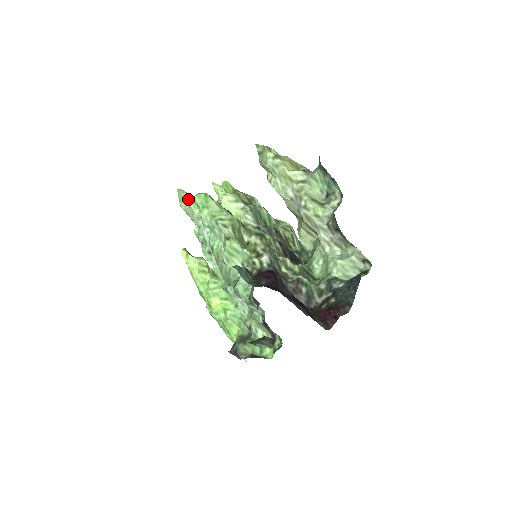
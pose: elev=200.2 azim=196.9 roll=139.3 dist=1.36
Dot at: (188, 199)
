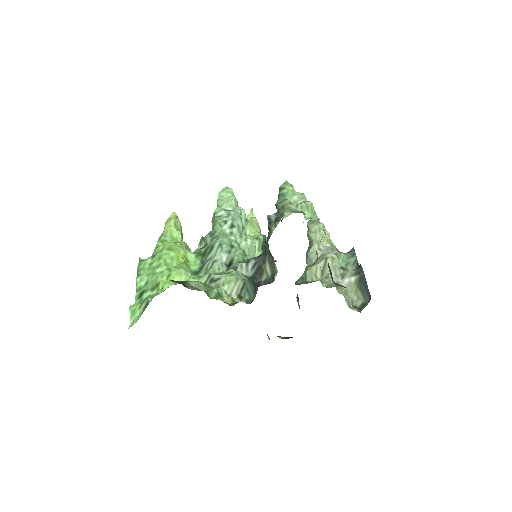
Dot at: occluded
